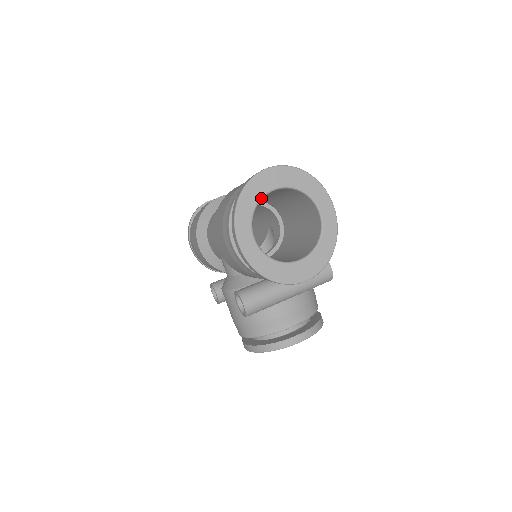
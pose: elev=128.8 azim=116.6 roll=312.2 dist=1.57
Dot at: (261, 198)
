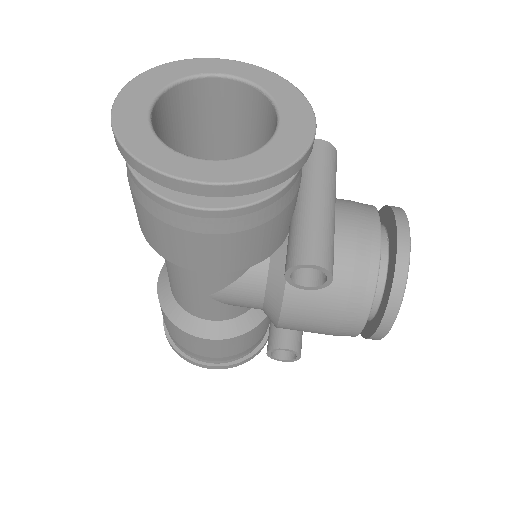
Dot at: (150, 126)
